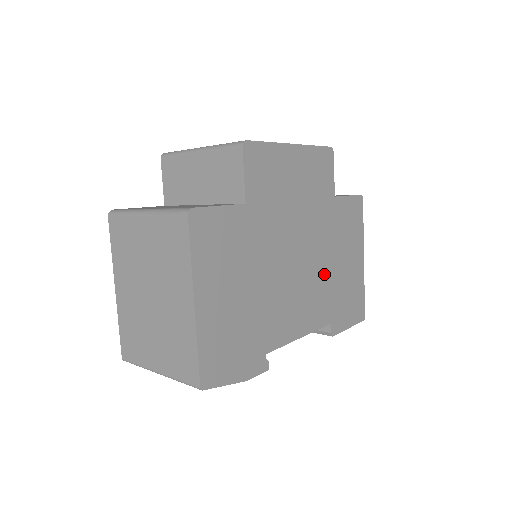
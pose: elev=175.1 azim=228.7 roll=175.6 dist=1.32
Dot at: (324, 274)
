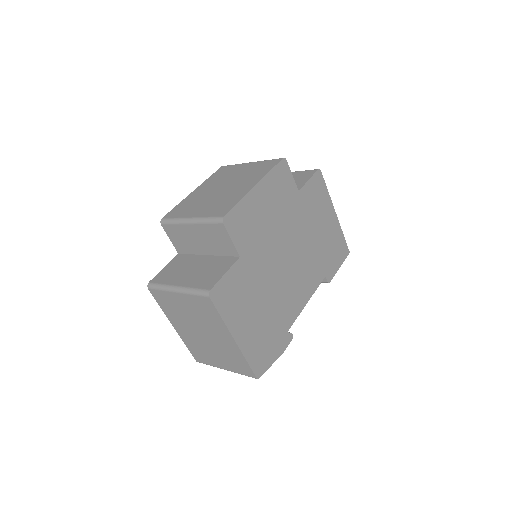
Dot at: (309, 250)
